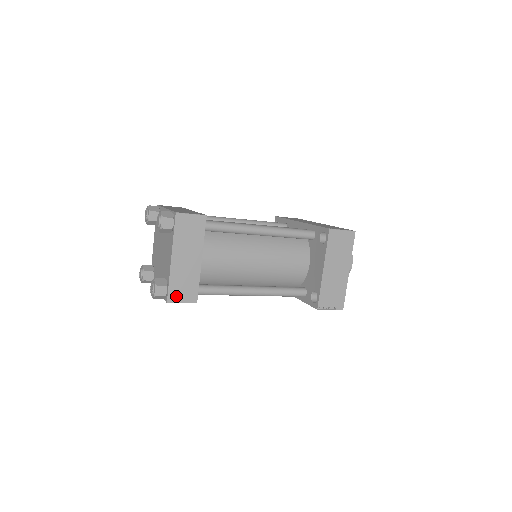
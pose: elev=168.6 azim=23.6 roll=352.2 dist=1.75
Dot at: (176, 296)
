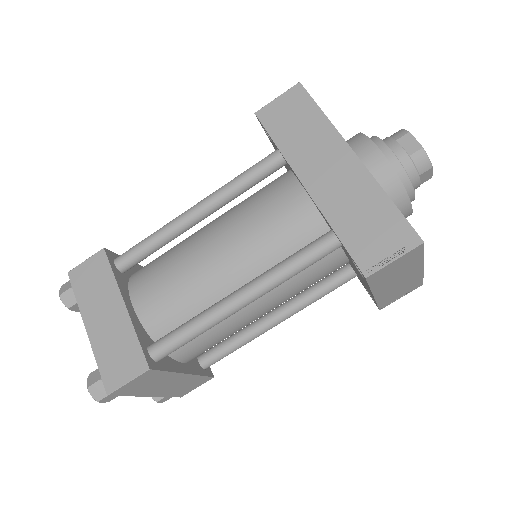
Dot at: (186, 391)
